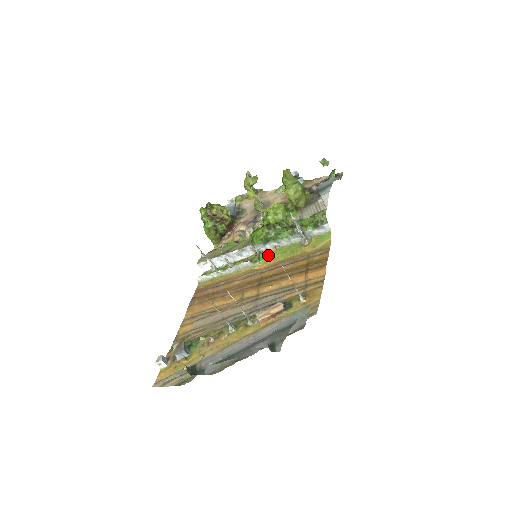
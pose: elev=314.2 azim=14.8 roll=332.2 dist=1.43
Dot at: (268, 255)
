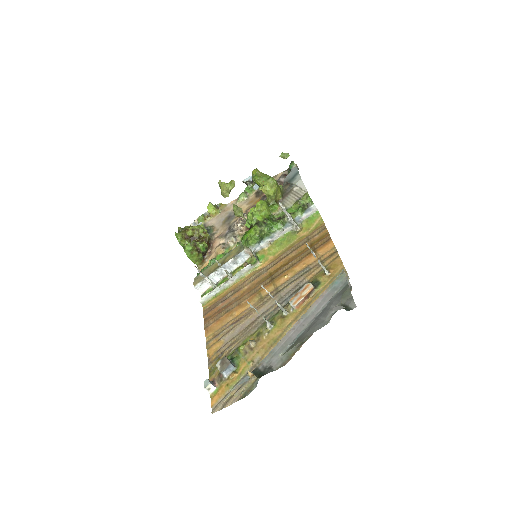
Dot at: (265, 252)
